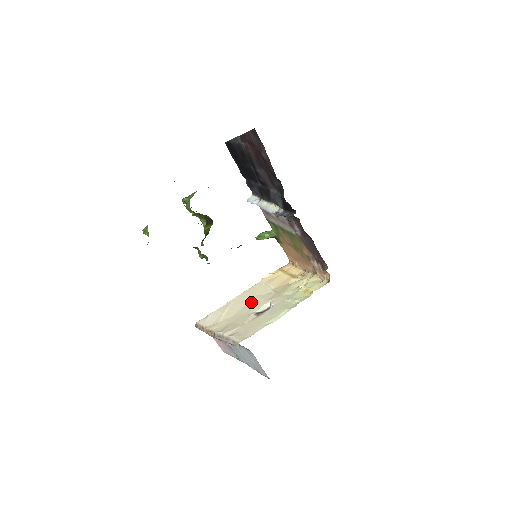
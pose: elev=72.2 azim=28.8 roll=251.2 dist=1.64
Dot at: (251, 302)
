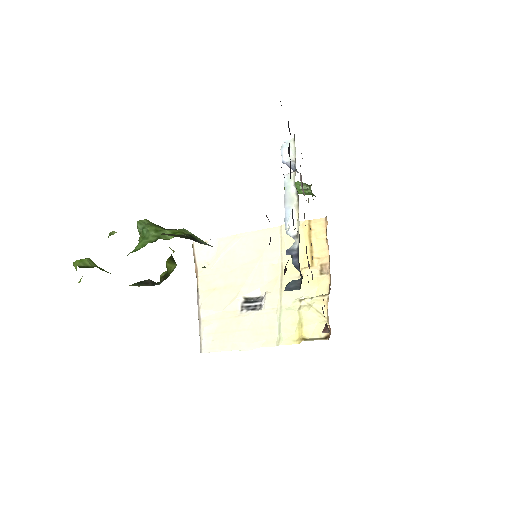
Dot at: (251, 266)
